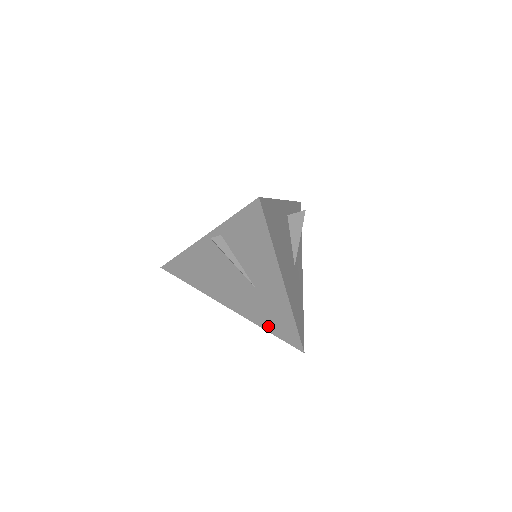
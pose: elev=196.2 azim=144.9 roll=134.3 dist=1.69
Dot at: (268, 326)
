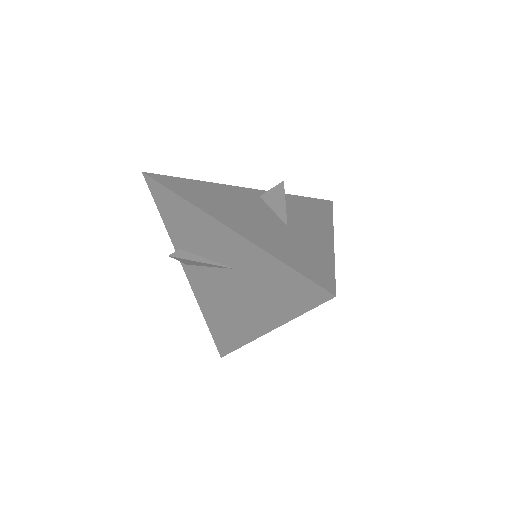
Dot at: (289, 307)
